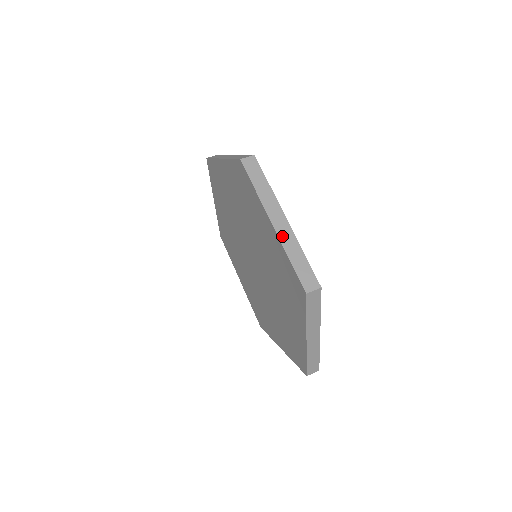
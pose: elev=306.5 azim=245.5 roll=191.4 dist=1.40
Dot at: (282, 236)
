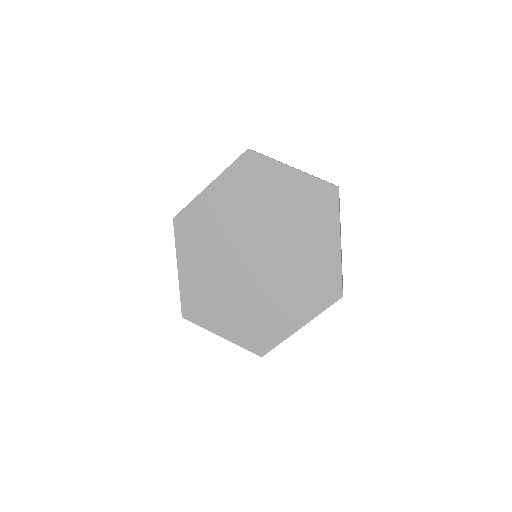
Dot at: (218, 177)
